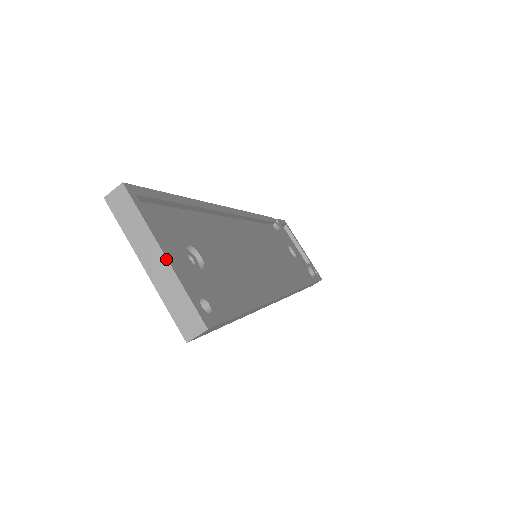
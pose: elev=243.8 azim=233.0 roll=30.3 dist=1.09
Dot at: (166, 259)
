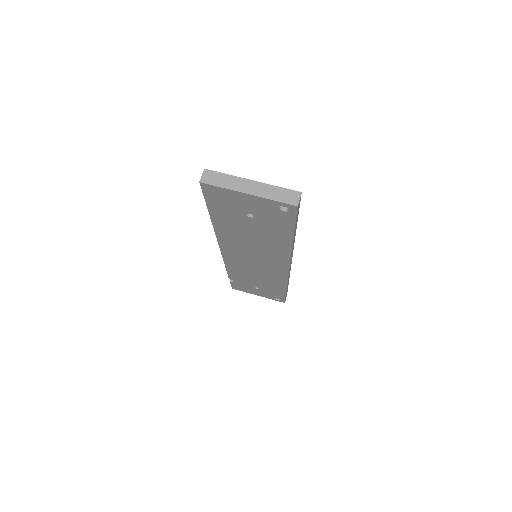
Dot at: (255, 181)
